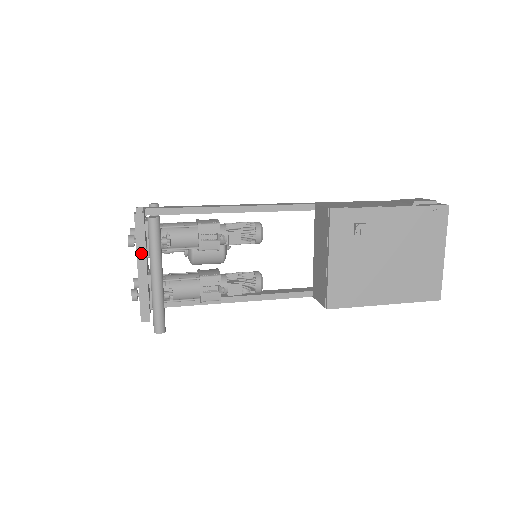
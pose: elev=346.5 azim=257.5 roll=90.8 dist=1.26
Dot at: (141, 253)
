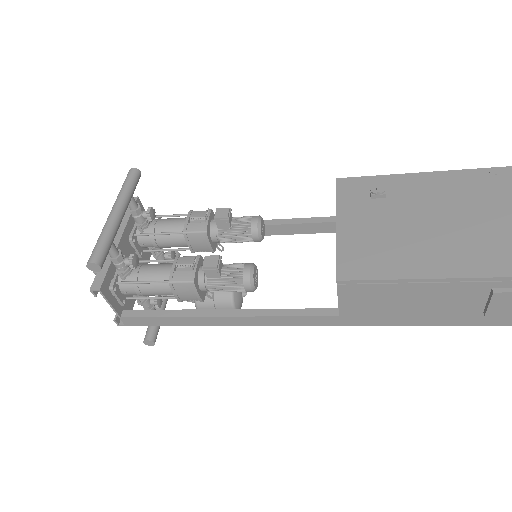
Dot at: (121, 226)
